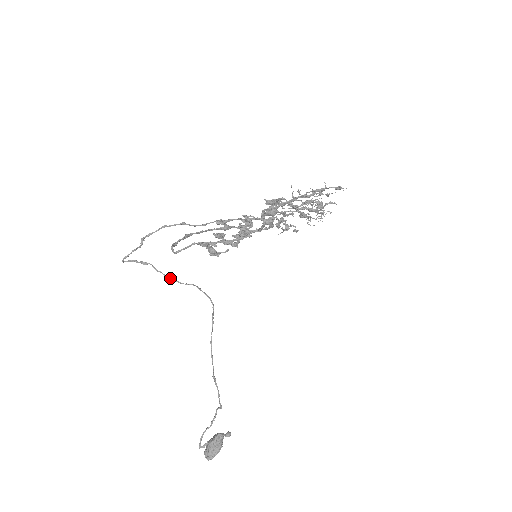
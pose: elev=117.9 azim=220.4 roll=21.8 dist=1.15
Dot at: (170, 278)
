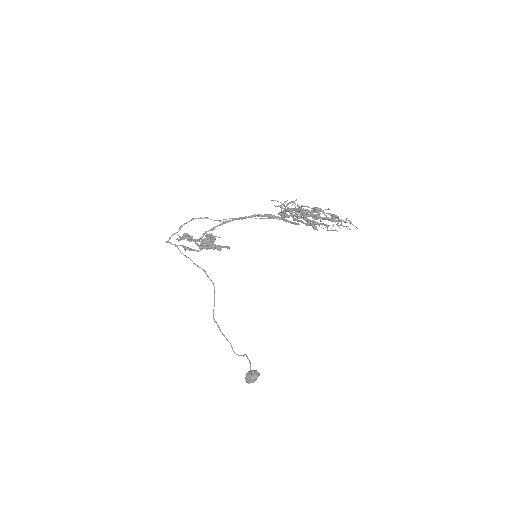
Dot at: (190, 259)
